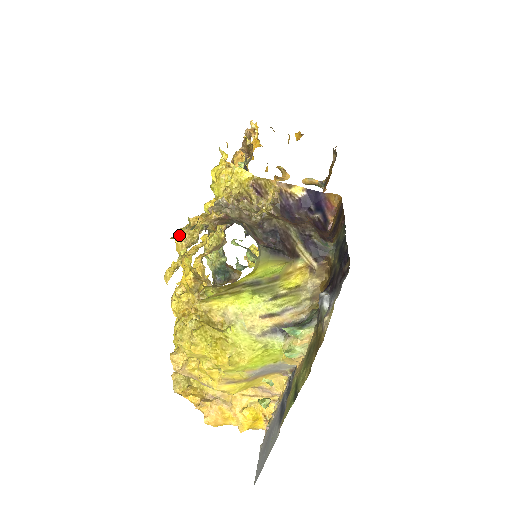
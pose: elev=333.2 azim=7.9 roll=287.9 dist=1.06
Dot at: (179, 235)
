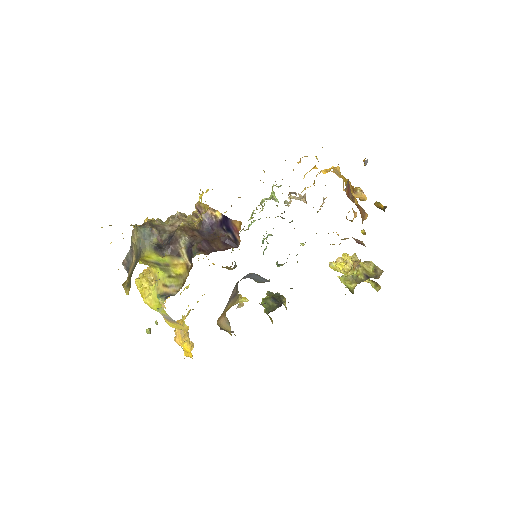
Dot at: occluded
